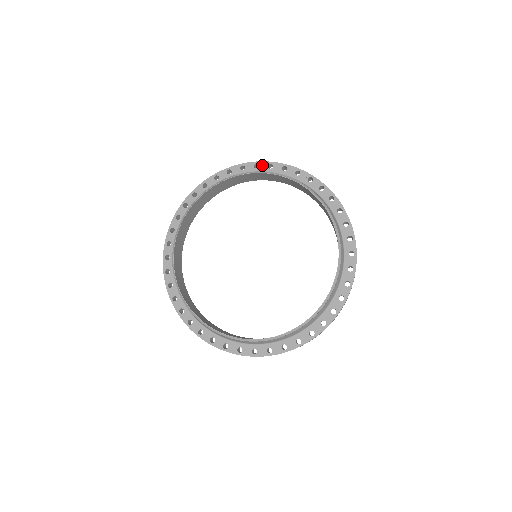
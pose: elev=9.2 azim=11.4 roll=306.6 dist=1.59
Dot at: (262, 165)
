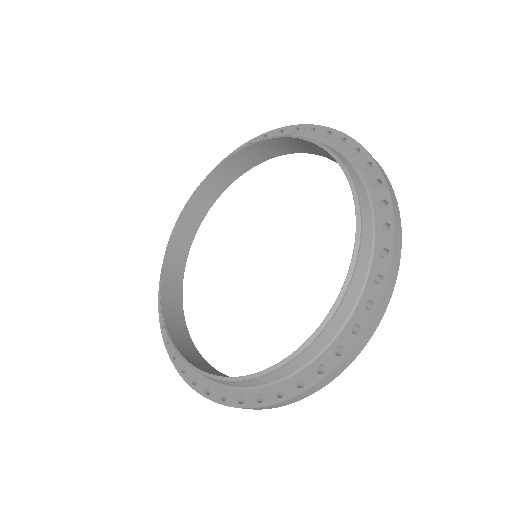
Dot at: occluded
